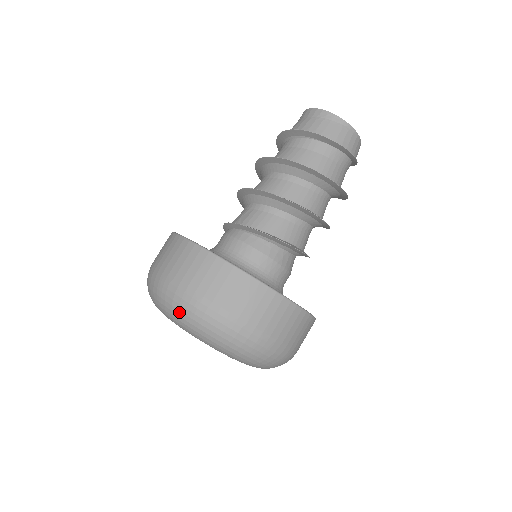
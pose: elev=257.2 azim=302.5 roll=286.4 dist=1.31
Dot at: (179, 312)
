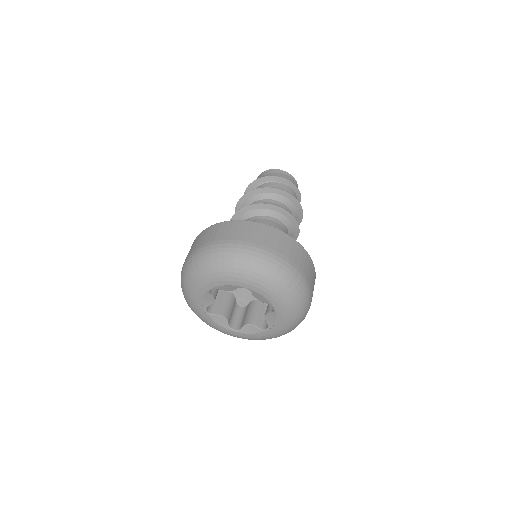
Dot at: (251, 262)
